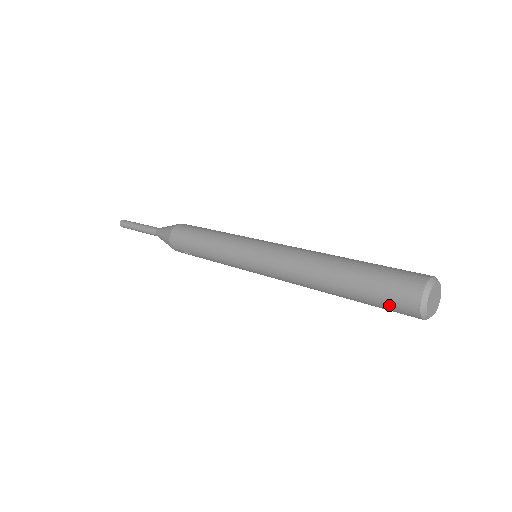
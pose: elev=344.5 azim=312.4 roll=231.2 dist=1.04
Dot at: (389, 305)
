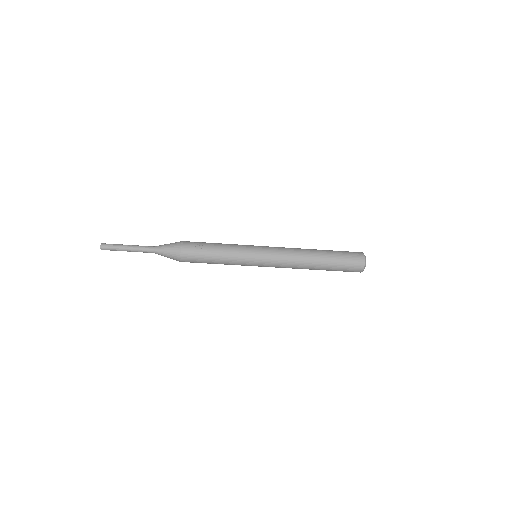
Dot at: (350, 255)
